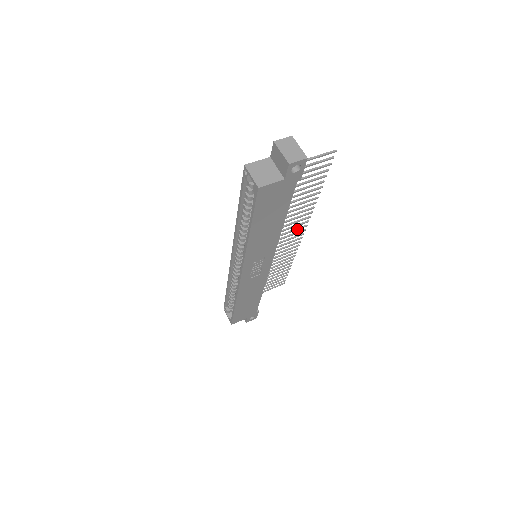
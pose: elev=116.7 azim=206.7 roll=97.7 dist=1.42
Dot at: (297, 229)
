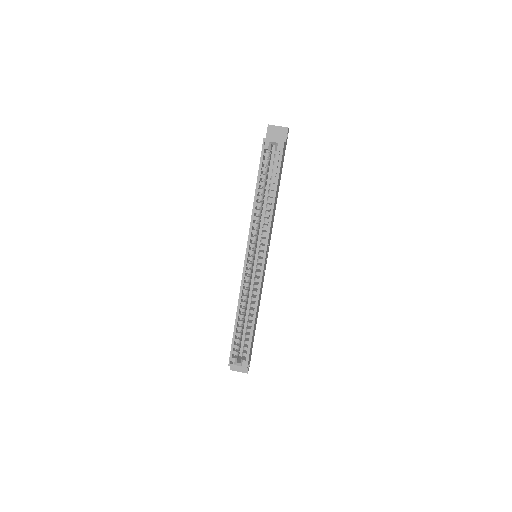
Dot at: occluded
